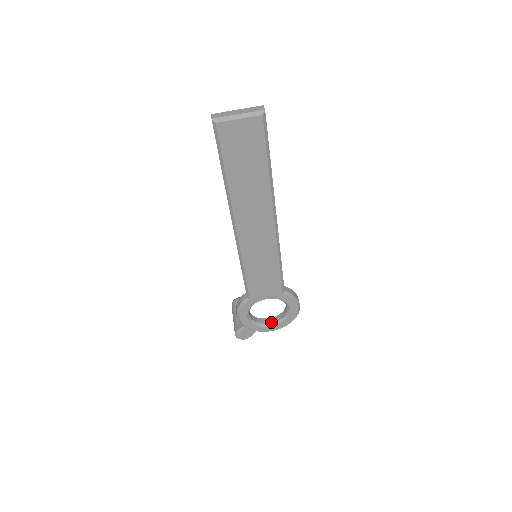
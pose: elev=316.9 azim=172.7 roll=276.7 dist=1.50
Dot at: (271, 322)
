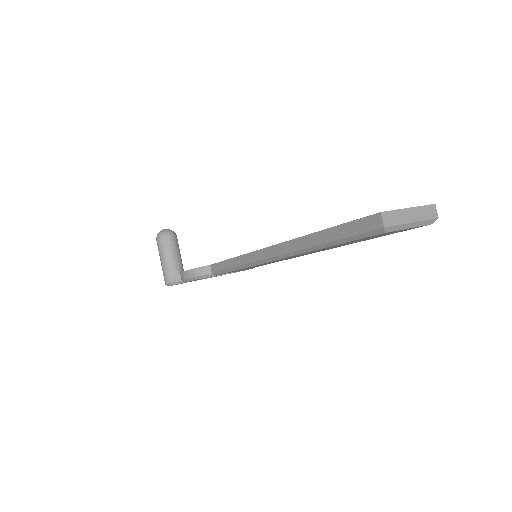
Dot at: occluded
